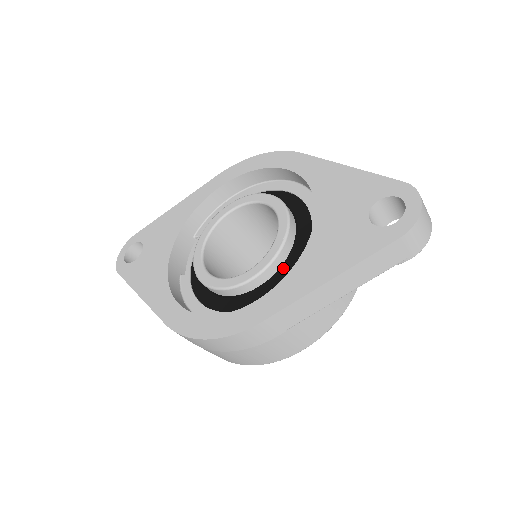
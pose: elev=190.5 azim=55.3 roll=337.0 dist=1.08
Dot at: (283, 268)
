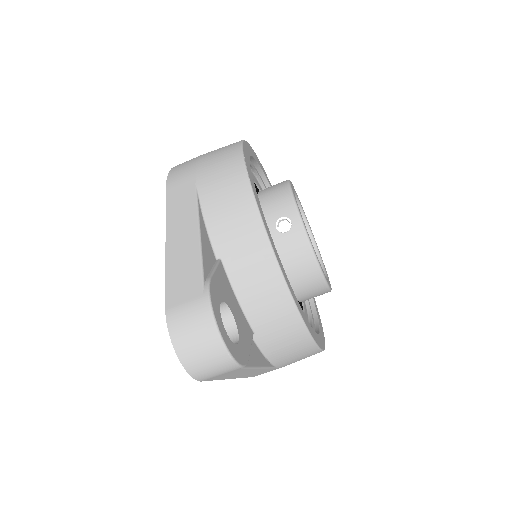
Dot at: occluded
